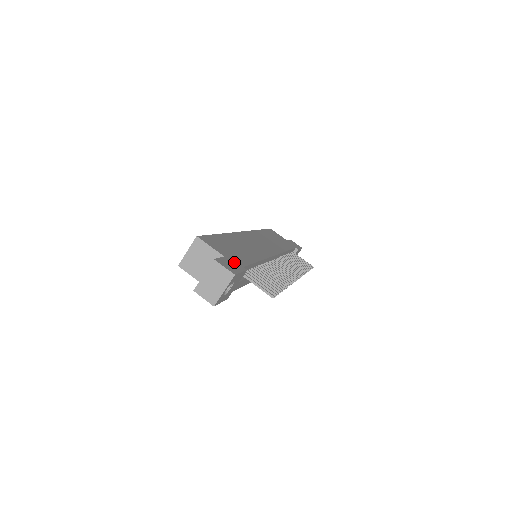
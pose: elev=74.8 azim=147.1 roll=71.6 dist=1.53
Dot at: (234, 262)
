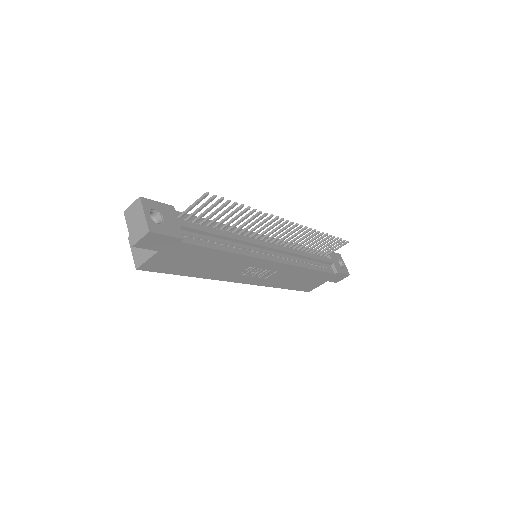
Dot at: occluded
